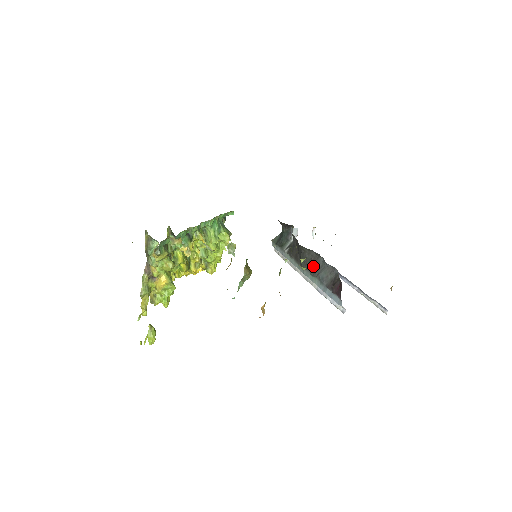
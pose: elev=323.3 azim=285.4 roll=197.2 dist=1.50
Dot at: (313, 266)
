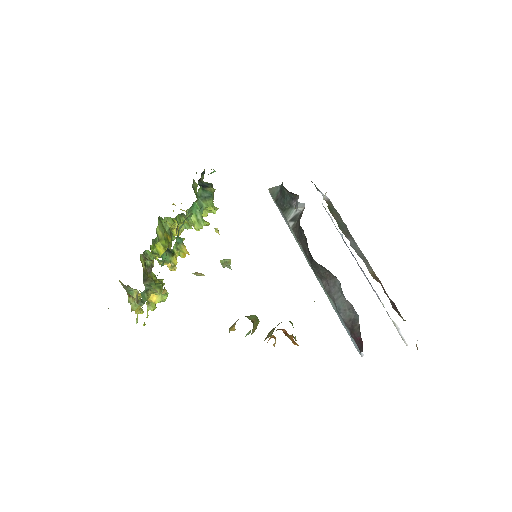
Dot at: (327, 282)
